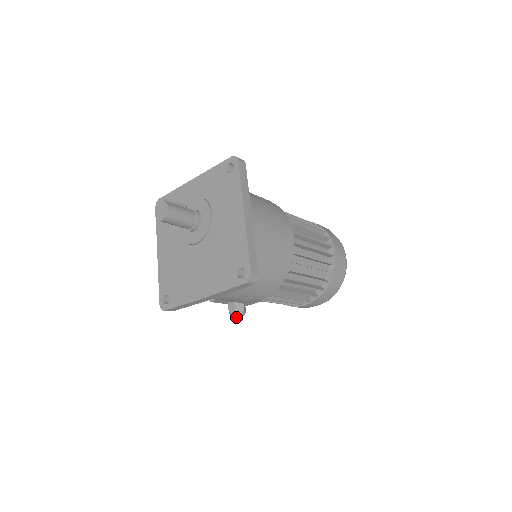
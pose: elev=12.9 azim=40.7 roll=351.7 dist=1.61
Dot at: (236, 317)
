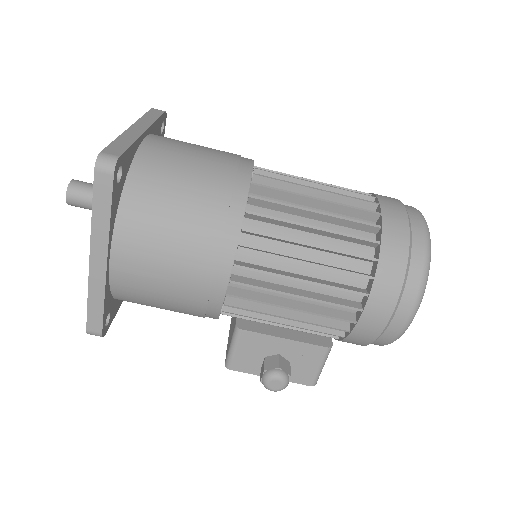
Dot at: (273, 386)
